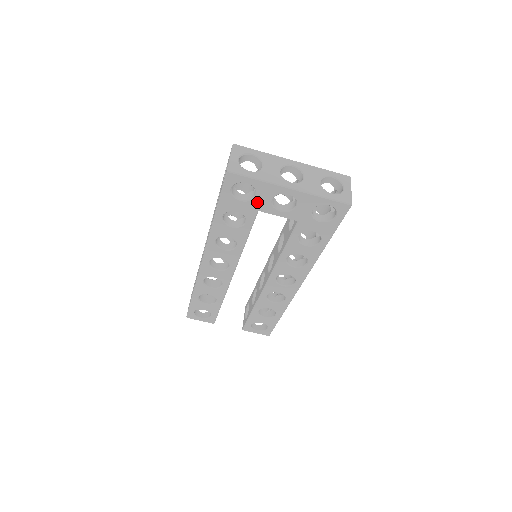
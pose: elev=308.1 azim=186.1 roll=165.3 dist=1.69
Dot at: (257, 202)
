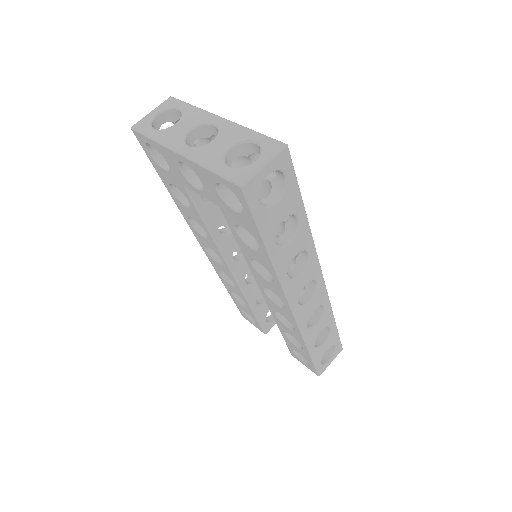
Dot at: (174, 172)
